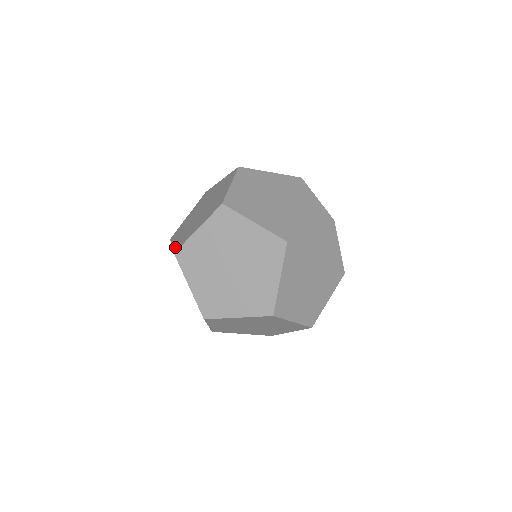
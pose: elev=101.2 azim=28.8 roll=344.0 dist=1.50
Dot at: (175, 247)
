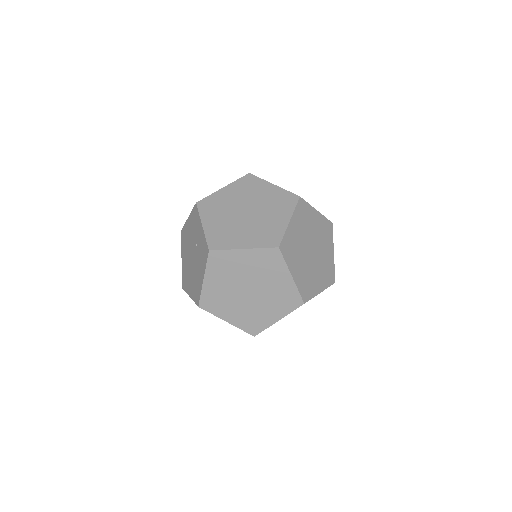
Dot at: occluded
